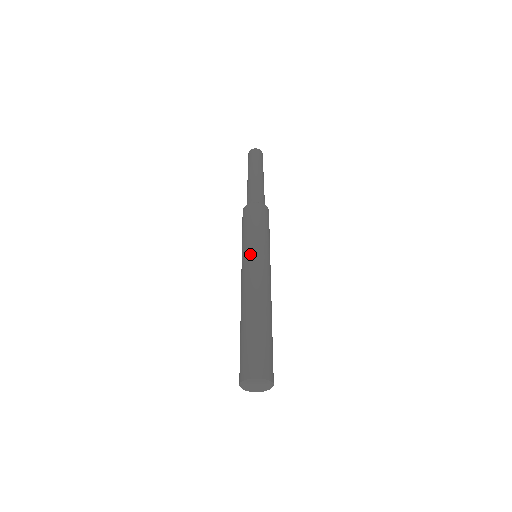
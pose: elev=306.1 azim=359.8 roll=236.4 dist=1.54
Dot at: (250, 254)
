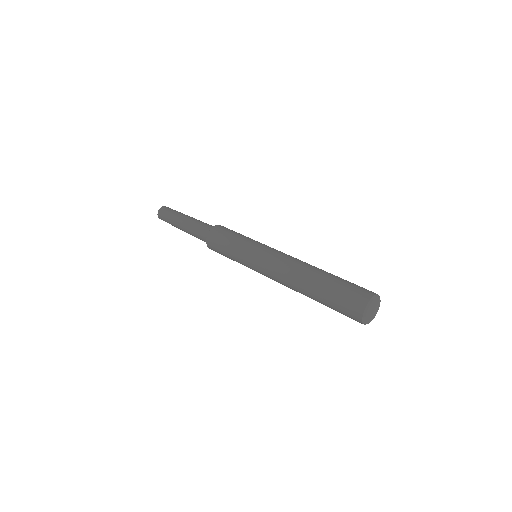
Dot at: (264, 245)
